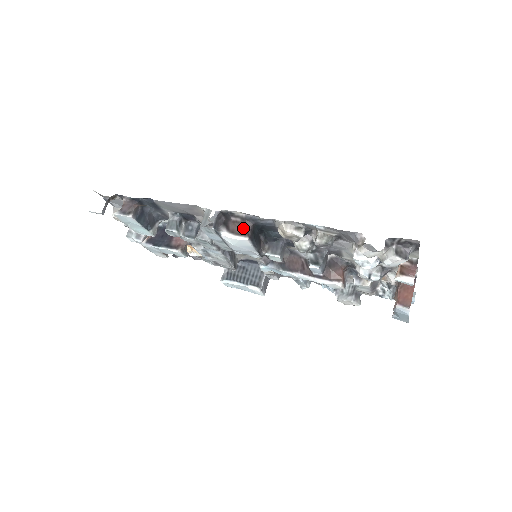
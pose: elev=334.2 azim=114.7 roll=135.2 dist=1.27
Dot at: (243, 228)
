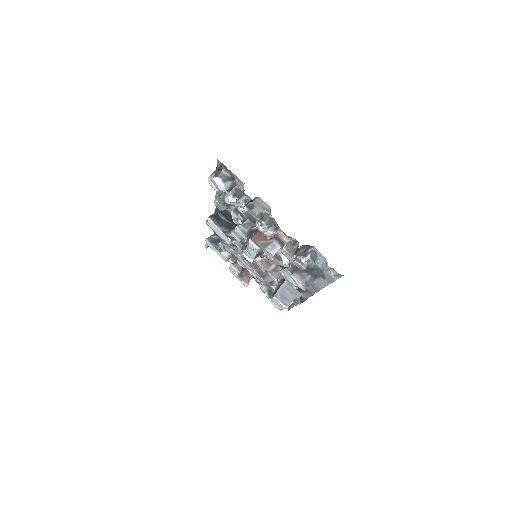
Dot at: (213, 214)
